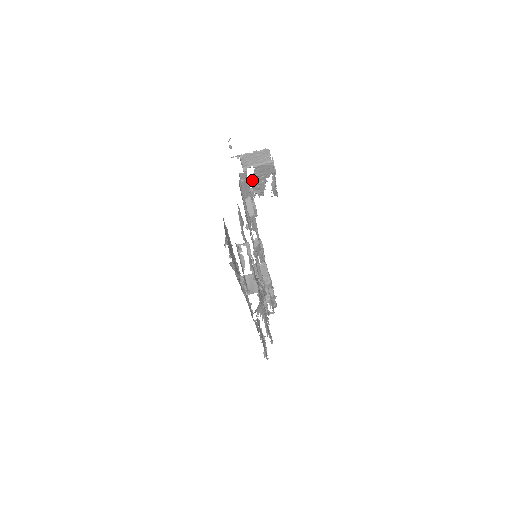
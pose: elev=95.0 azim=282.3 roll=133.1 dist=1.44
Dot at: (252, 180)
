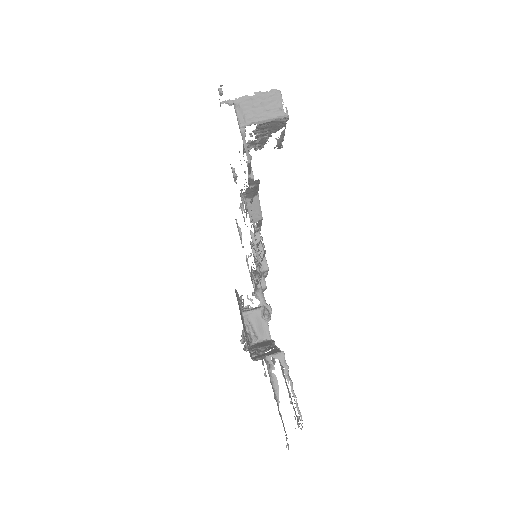
Dot at: occluded
